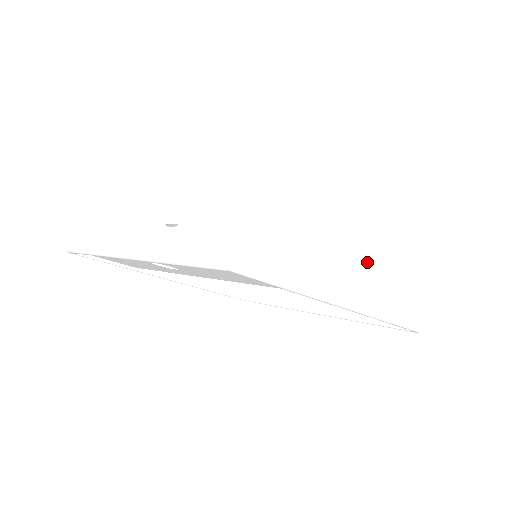
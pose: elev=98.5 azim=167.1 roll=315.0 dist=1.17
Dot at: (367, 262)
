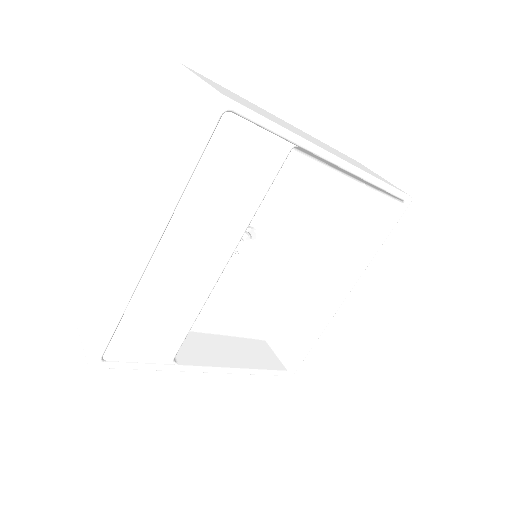
Dot at: (318, 143)
